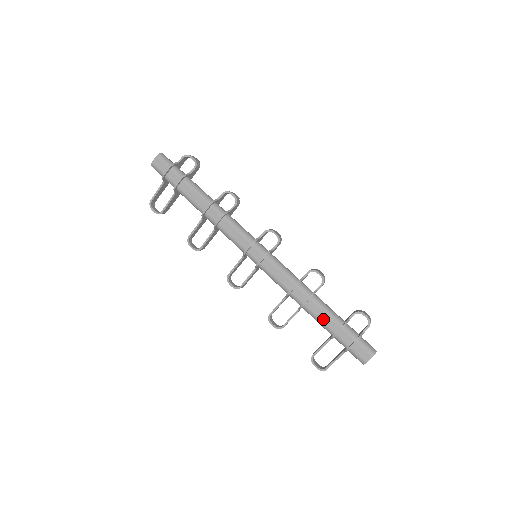
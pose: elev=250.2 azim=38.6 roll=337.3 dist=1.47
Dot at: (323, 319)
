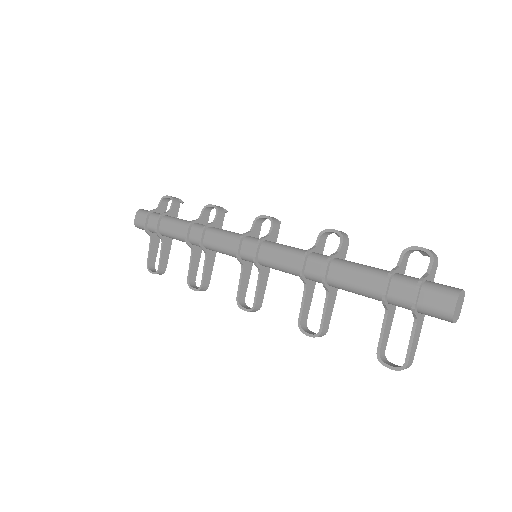
Dot at: (358, 283)
